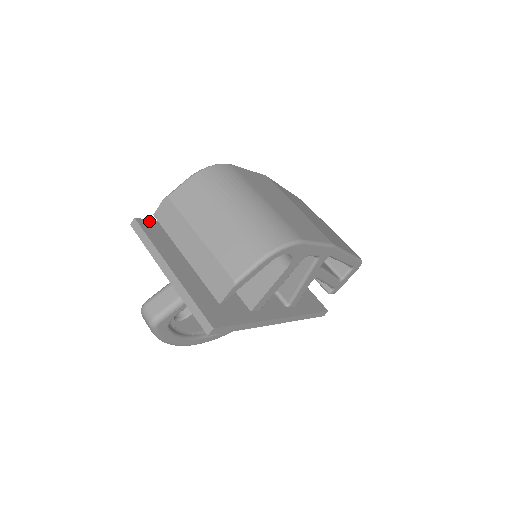
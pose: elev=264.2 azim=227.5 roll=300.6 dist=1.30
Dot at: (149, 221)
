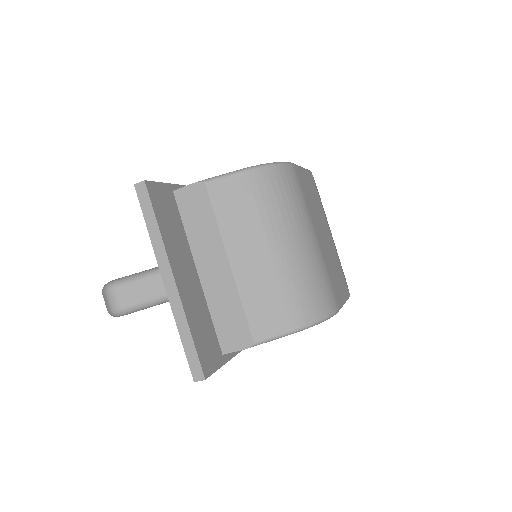
Dot at: (159, 185)
